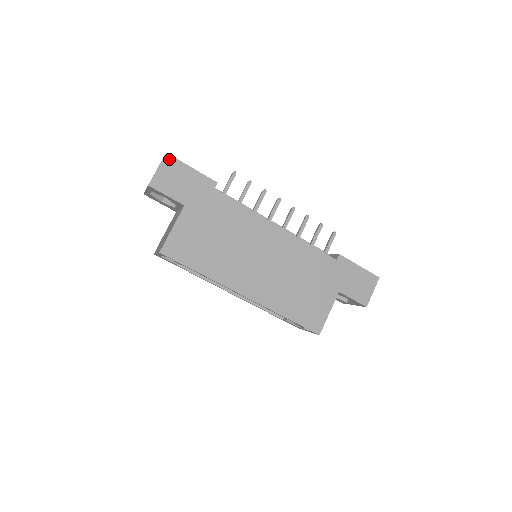
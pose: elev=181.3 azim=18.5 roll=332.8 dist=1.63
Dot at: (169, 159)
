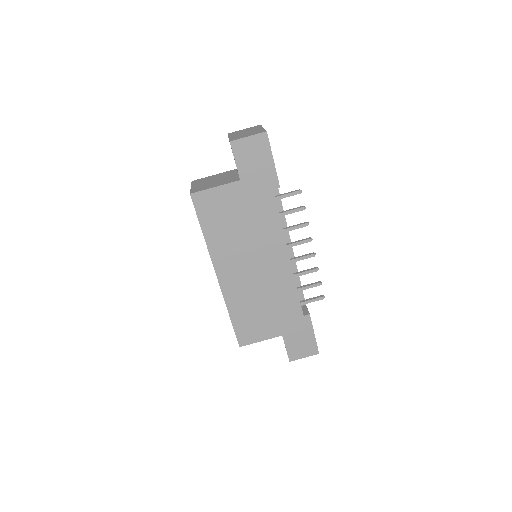
Dot at: (264, 138)
